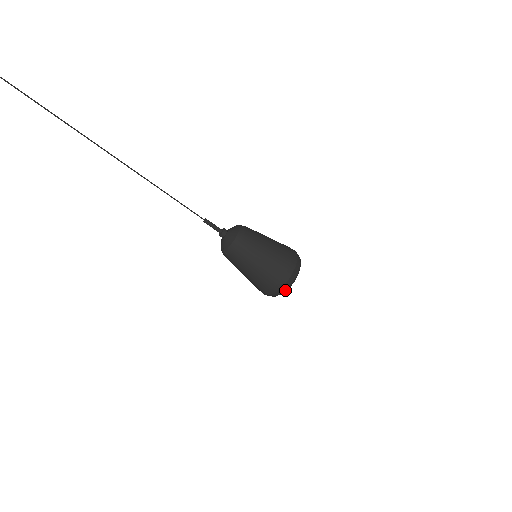
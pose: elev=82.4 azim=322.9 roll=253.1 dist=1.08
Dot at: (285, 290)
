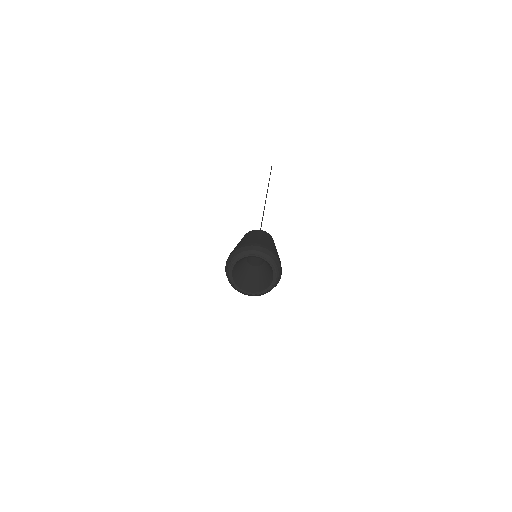
Dot at: (244, 254)
